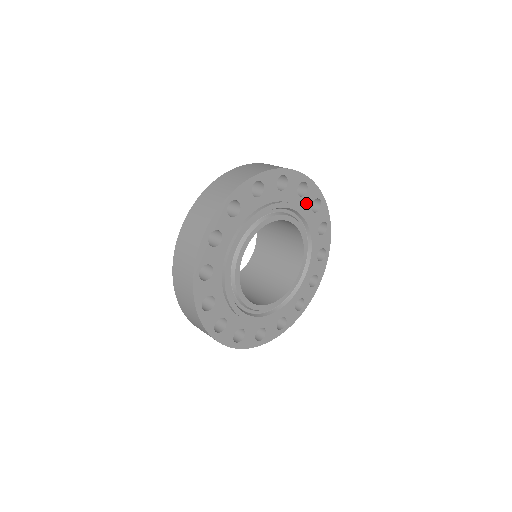
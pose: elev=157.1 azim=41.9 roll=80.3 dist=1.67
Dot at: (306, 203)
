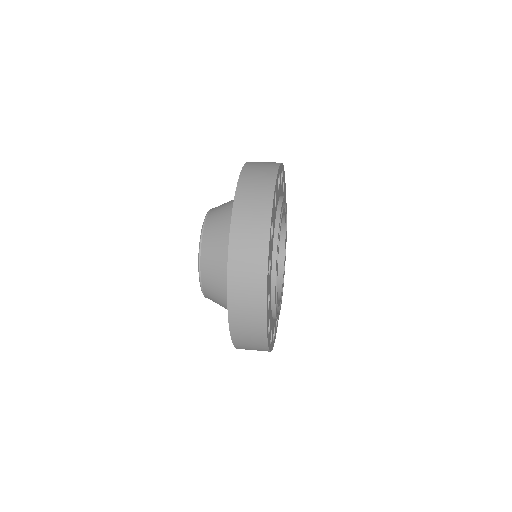
Dot at: occluded
